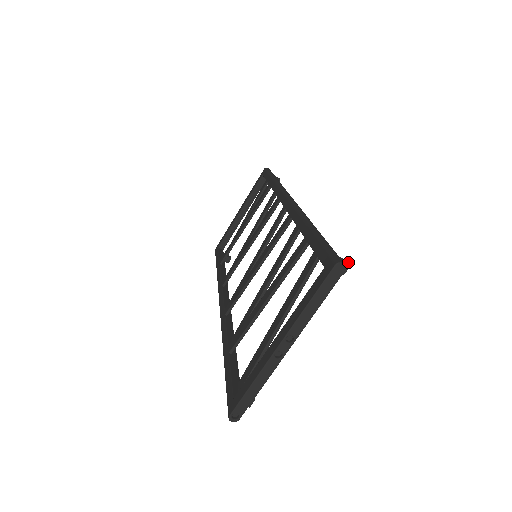
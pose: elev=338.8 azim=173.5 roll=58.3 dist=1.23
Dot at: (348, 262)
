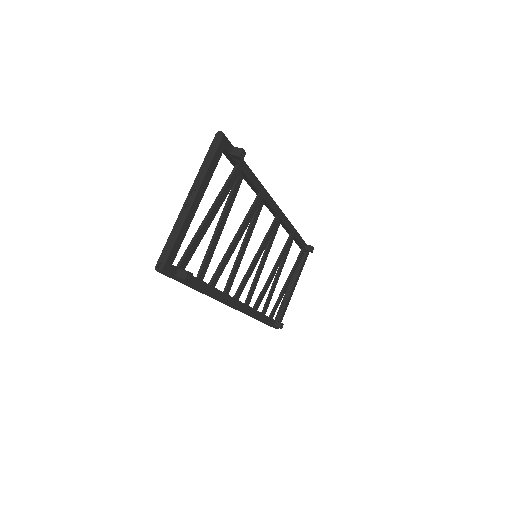
Dot at: (244, 150)
